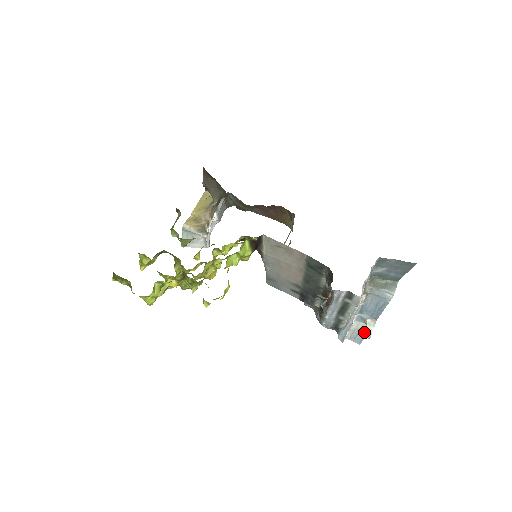
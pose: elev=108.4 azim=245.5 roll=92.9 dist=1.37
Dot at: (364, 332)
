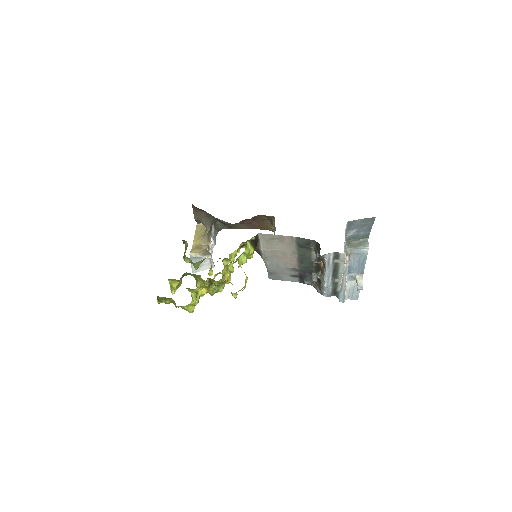
Dot at: (357, 286)
